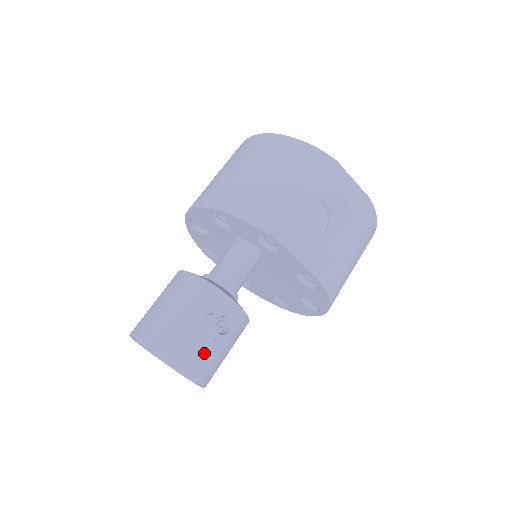
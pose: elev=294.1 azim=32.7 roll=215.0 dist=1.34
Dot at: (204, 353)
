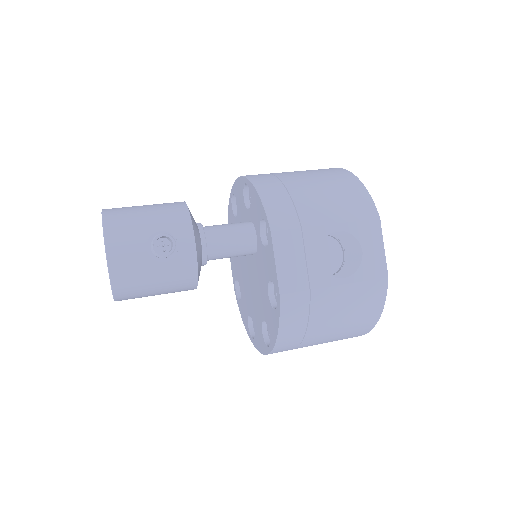
Dot at: (134, 259)
